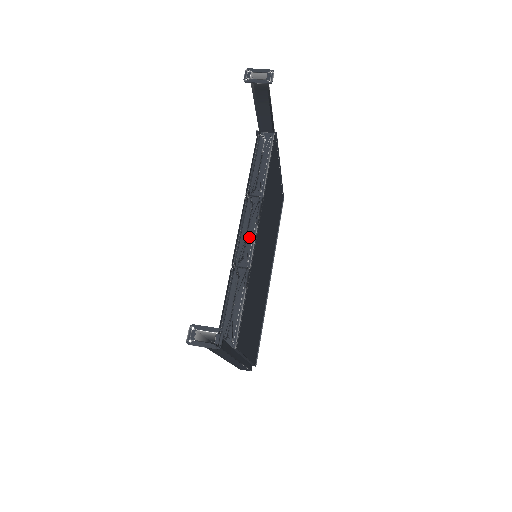
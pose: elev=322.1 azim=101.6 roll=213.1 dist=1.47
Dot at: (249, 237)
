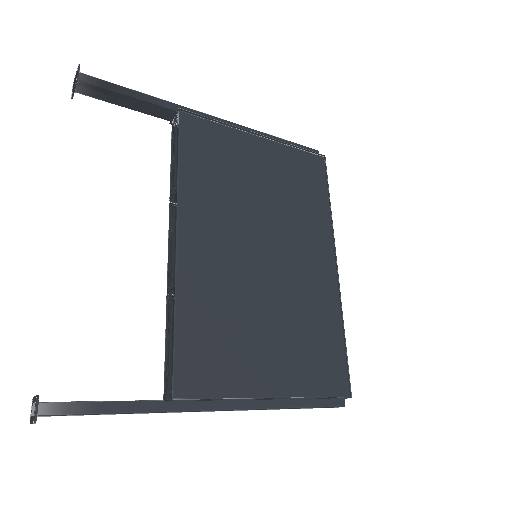
Dot at: (172, 249)
